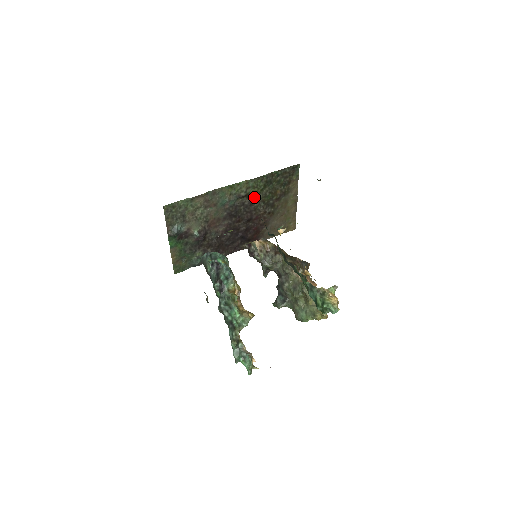
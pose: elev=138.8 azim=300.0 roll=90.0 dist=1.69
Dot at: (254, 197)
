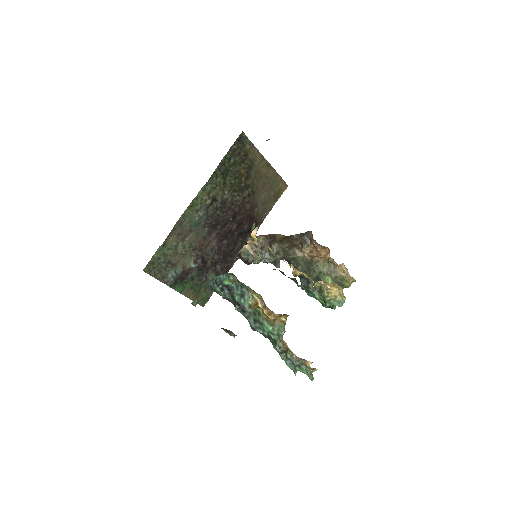
Dot at: (222, 195)
